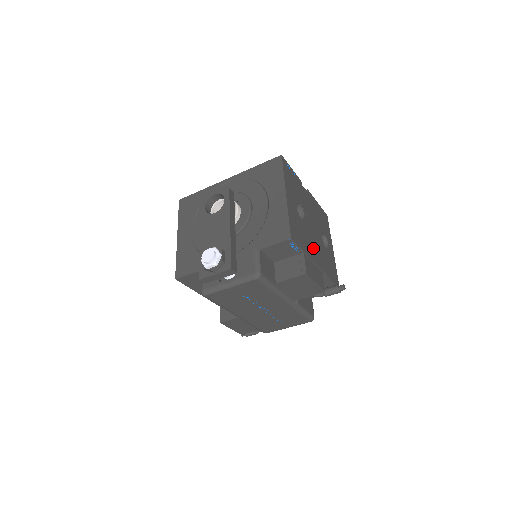
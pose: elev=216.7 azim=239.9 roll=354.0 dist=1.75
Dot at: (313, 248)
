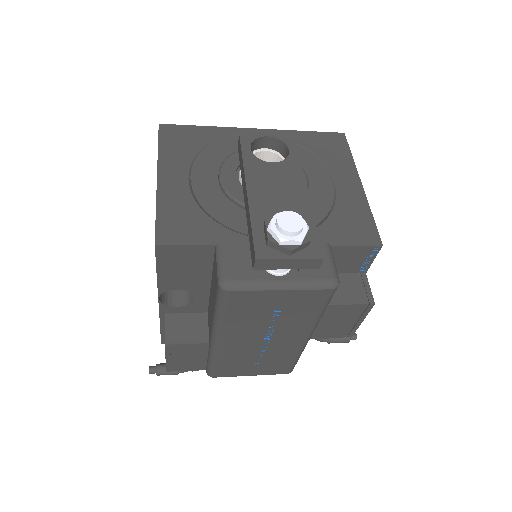
Dot at: occluded
